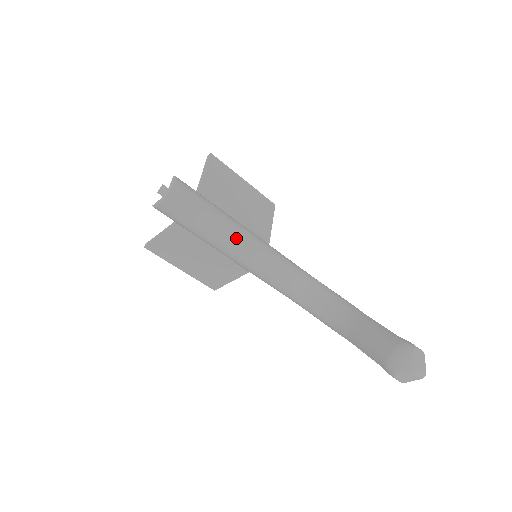
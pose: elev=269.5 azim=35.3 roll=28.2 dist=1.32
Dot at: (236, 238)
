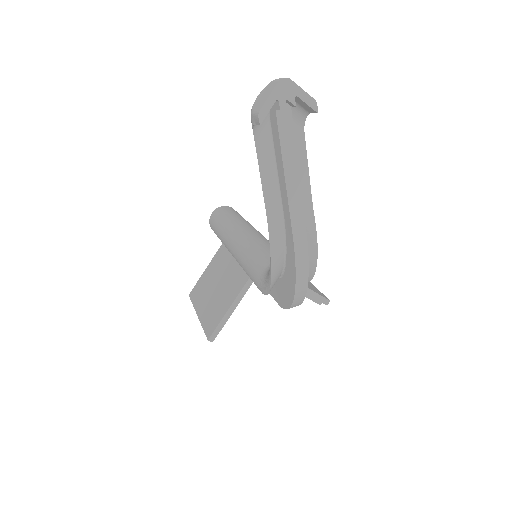
Dot at: (244, 225)
